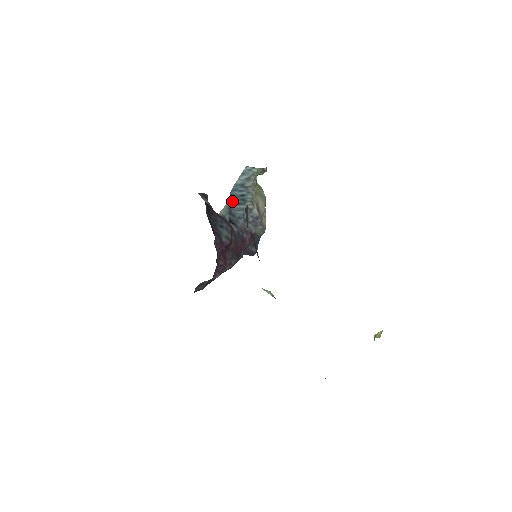
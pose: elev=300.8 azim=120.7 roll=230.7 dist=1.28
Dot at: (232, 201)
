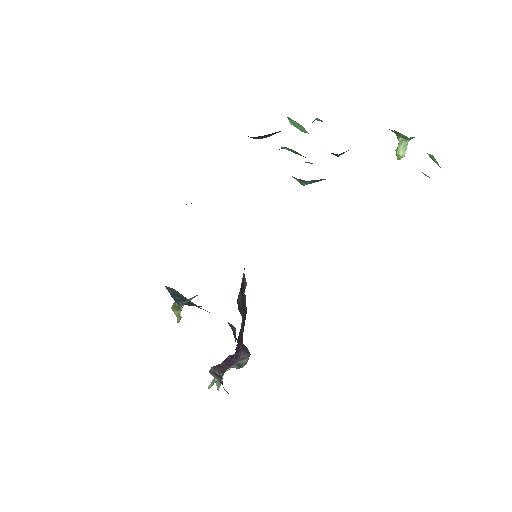
Dot at: occluded
